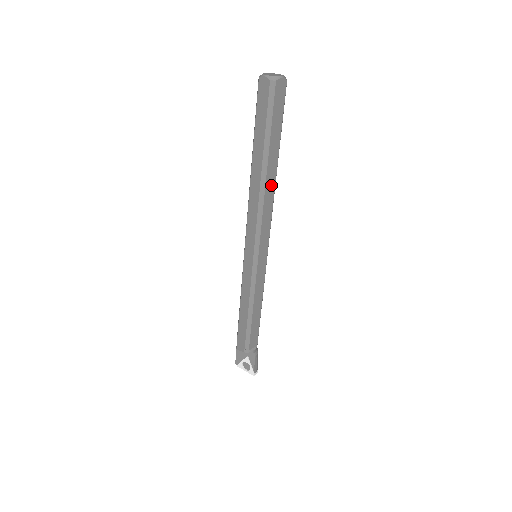
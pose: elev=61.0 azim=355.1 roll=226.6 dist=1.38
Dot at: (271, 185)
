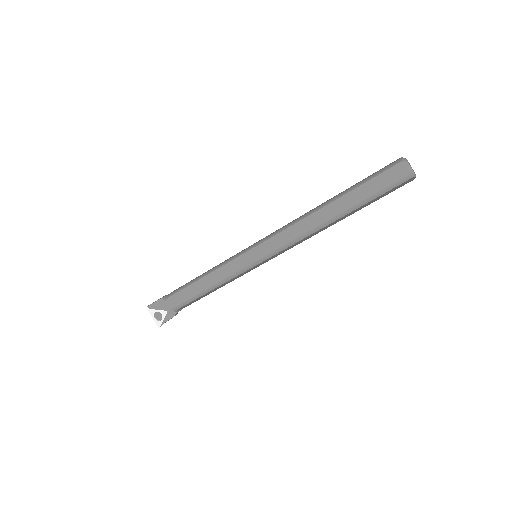
Dot at: (326, 227)
